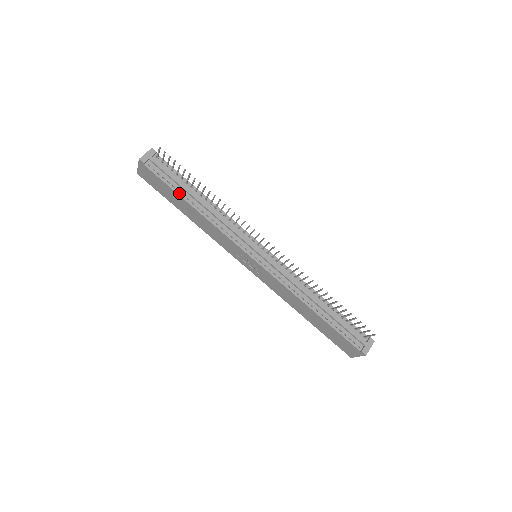
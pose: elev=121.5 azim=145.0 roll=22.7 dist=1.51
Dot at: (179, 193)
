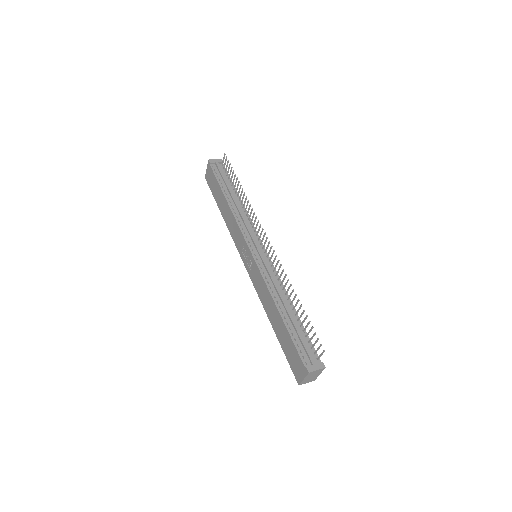
Dot at: (222, 188)
